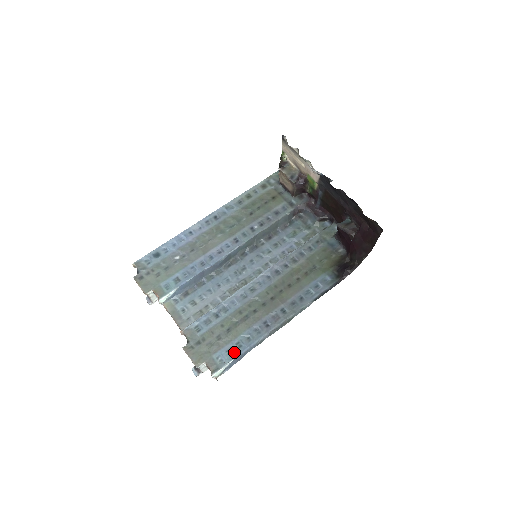
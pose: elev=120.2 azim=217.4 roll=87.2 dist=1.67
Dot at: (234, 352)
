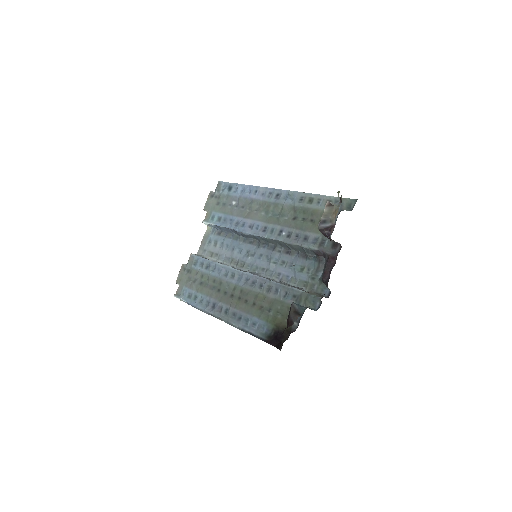
Dot at: (190, 298)
